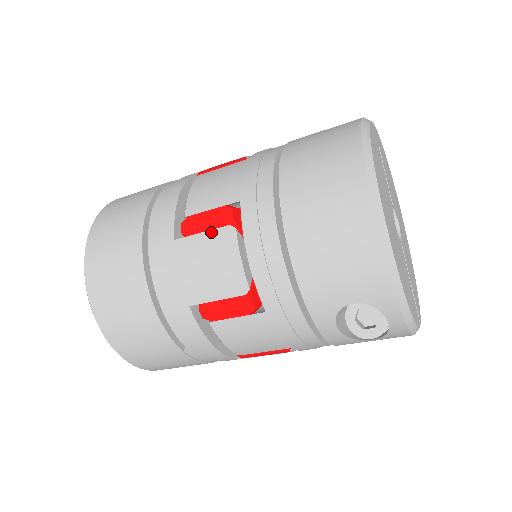
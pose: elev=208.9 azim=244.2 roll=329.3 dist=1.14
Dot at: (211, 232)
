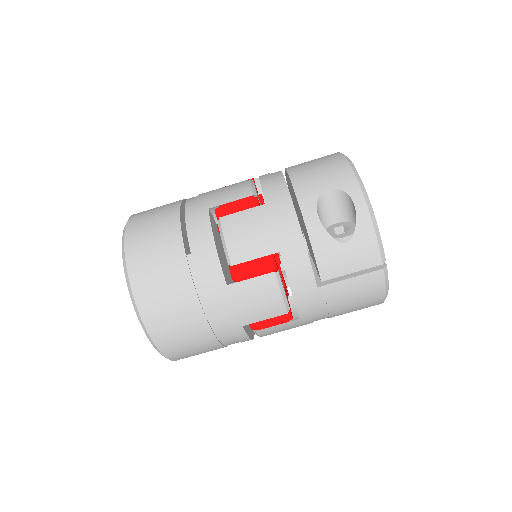
Dot at: (237, 183)
